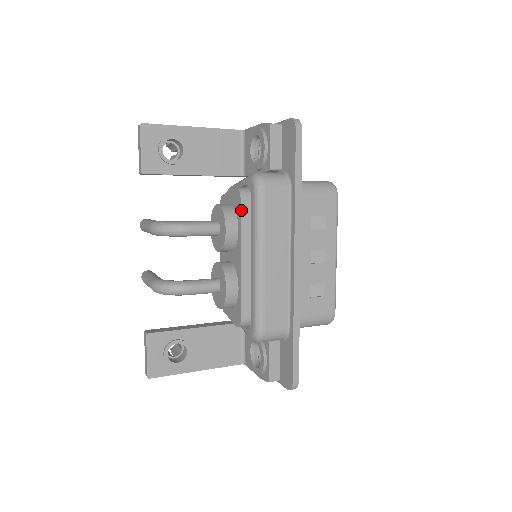
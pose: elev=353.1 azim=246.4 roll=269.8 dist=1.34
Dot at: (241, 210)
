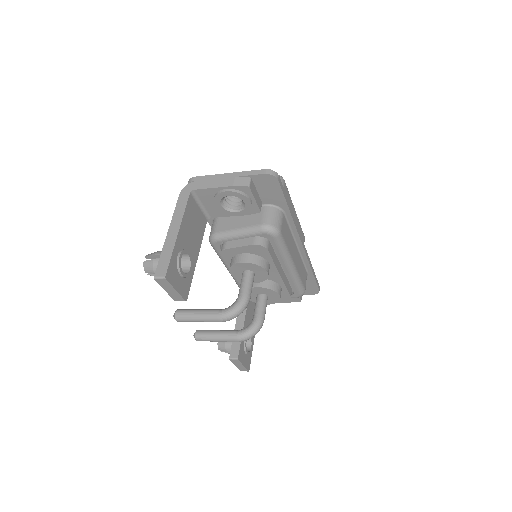
Dot at: (270, 254)
